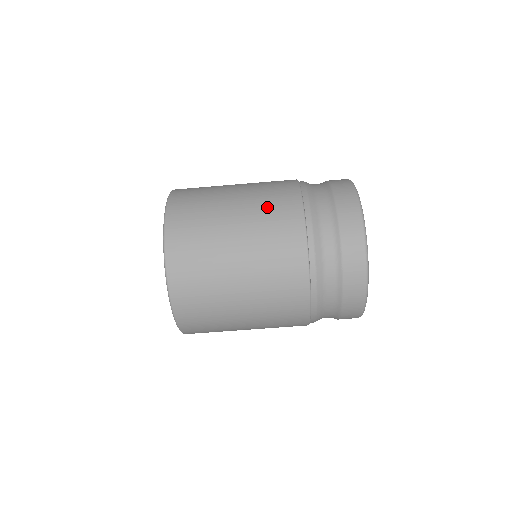
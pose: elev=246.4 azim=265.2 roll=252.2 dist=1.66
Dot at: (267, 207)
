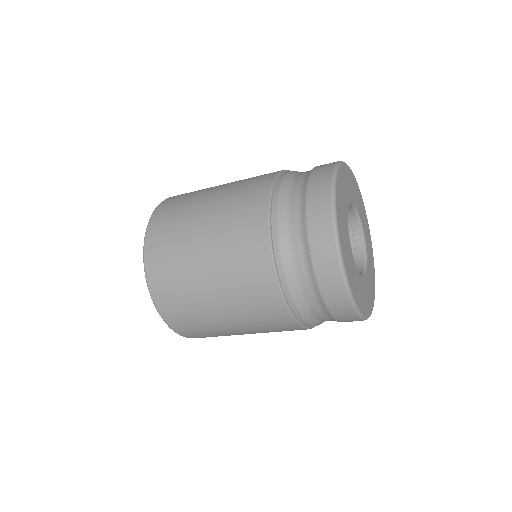
Dot at: (239, 192)
